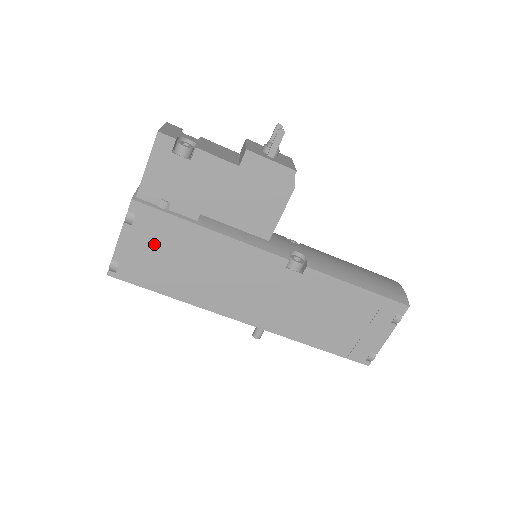
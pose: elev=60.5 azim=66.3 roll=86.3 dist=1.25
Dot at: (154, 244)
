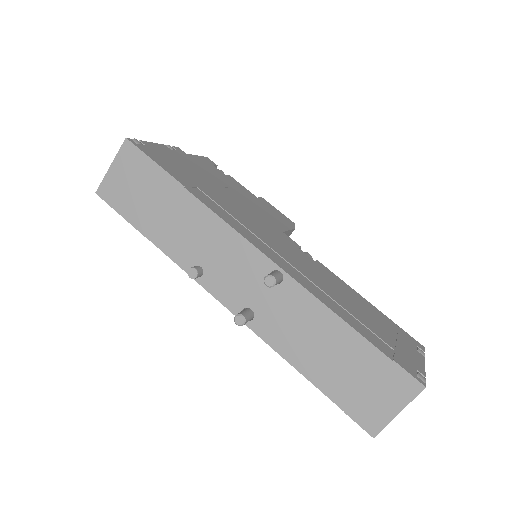
Dot at: (184, 165)
